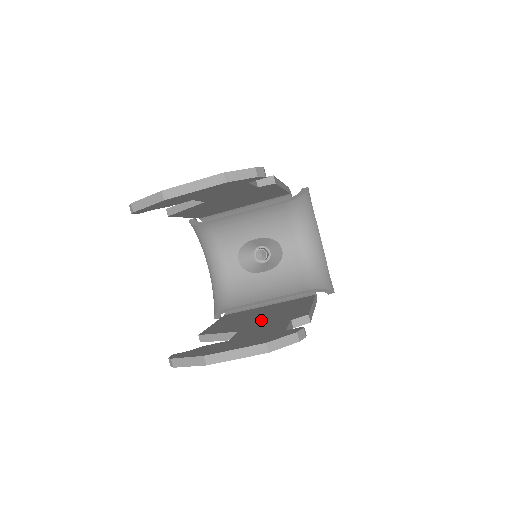
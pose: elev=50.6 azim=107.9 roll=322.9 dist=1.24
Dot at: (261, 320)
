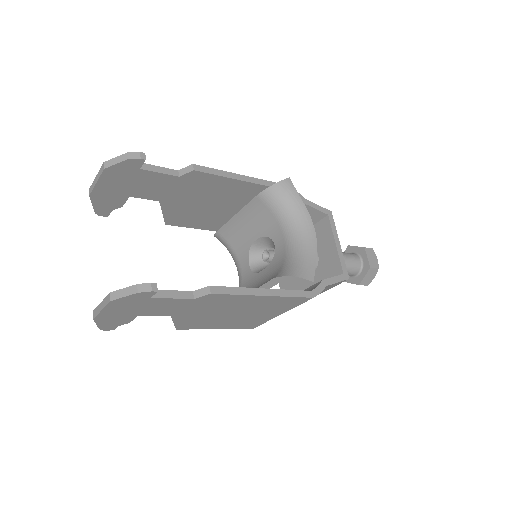
Dot at: occluded
